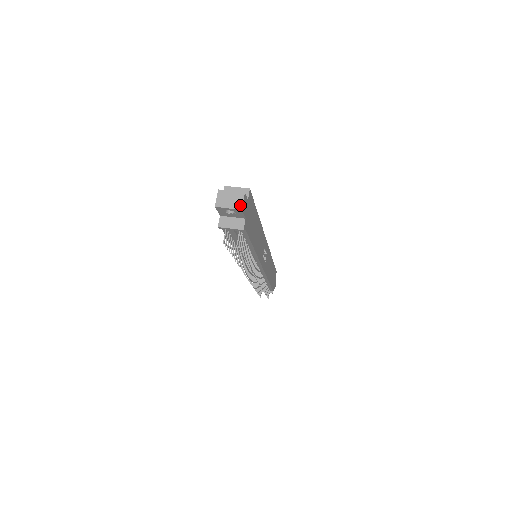
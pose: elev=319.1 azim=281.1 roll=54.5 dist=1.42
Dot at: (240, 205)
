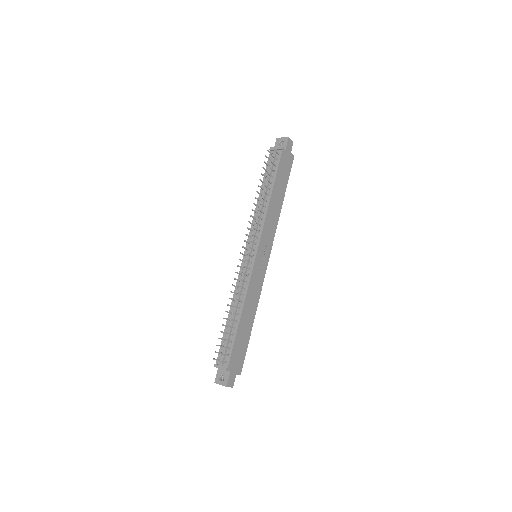
Dot at: (289, 138)
